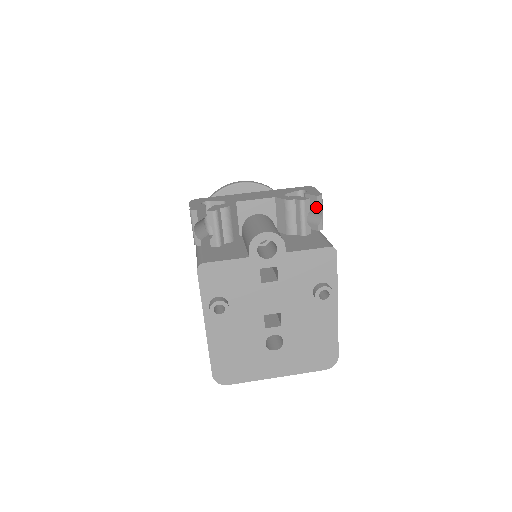
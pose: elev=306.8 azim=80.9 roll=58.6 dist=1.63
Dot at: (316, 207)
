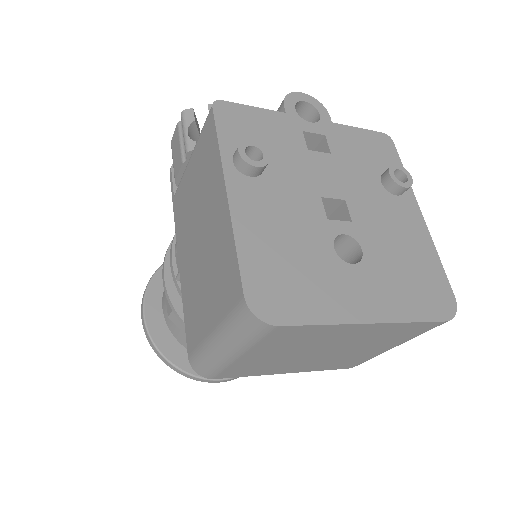
Dot at: occluded
